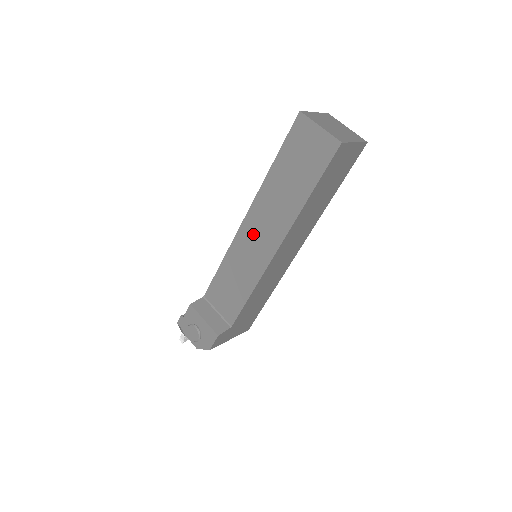
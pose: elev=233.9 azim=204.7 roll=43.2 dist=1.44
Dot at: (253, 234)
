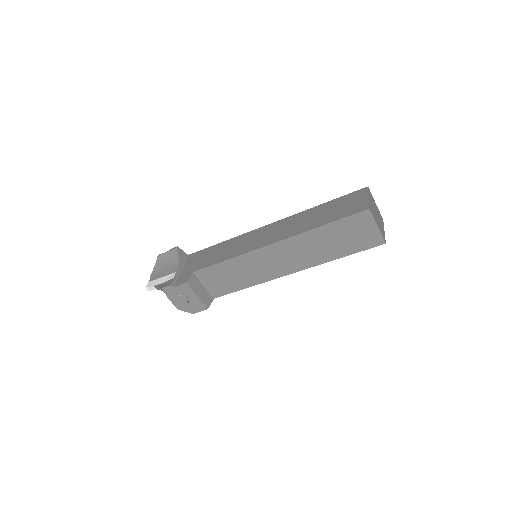
Dot at: (274, 257)
